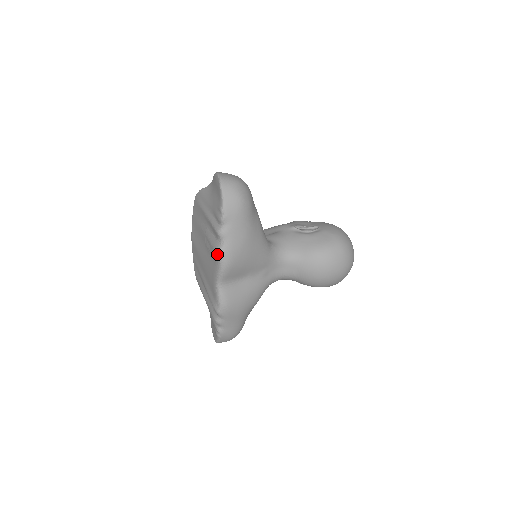
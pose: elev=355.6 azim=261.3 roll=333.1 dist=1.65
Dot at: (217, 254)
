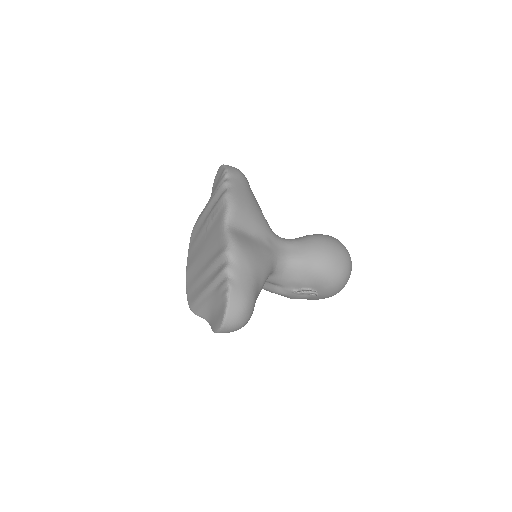
Dot at: (223, 196)
